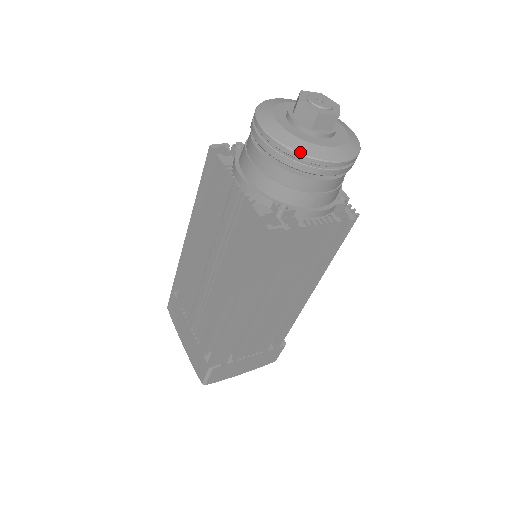
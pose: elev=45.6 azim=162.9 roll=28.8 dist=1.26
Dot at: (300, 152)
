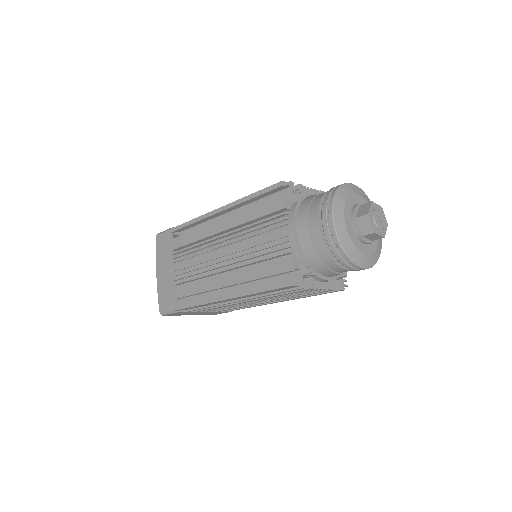
Dot at: (347, 253)
